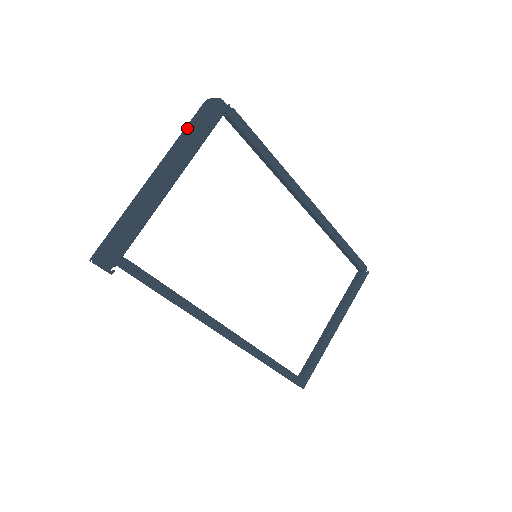
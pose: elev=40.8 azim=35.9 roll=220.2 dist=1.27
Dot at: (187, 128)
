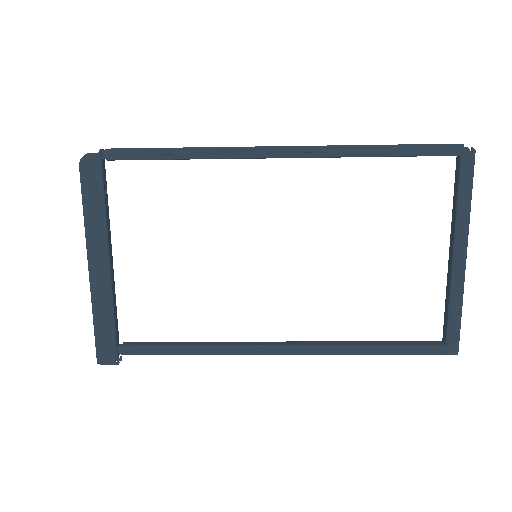
Dot at: occluded
